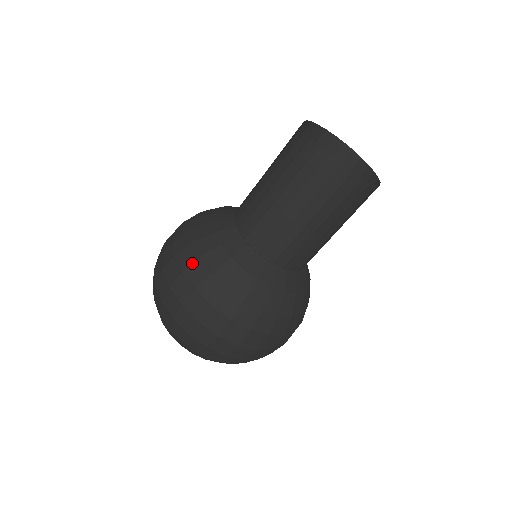
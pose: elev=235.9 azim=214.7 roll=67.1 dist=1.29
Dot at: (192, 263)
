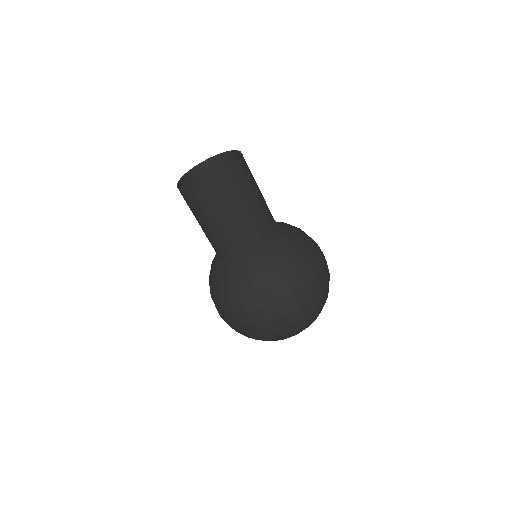
Dot at: (219, 301)
